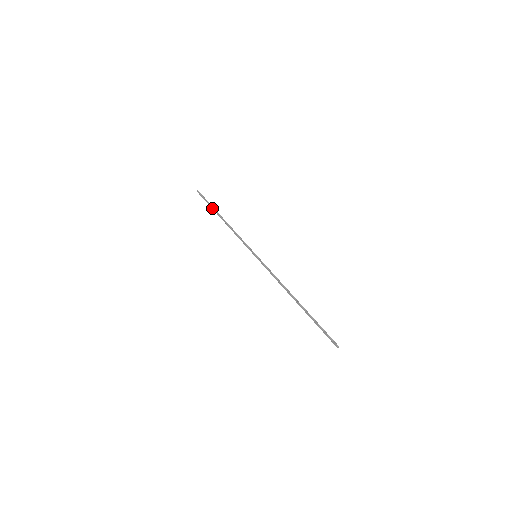
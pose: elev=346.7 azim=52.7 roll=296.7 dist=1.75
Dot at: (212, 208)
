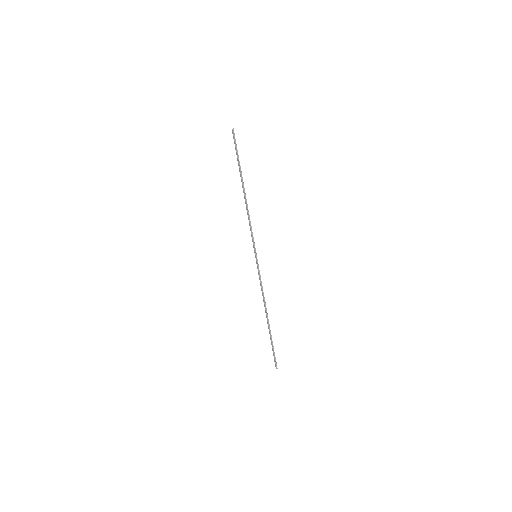
Dot at: (239, 168)
